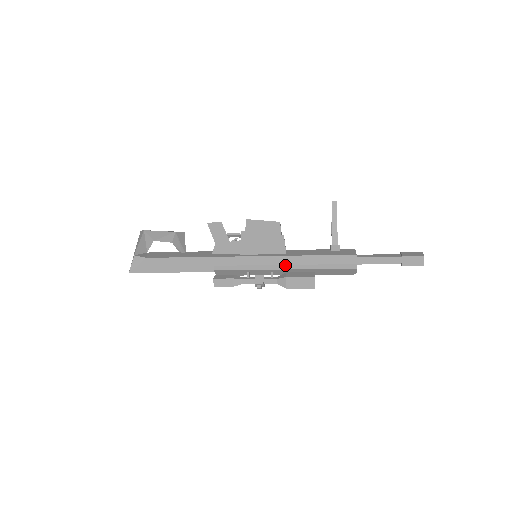
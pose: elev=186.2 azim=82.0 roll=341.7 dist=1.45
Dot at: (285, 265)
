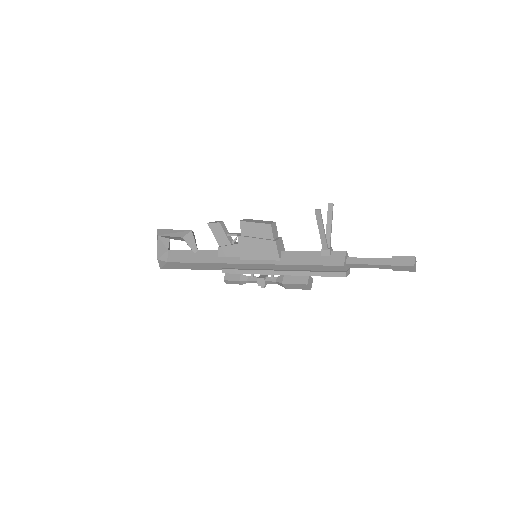
Dot at: (280, 271)
